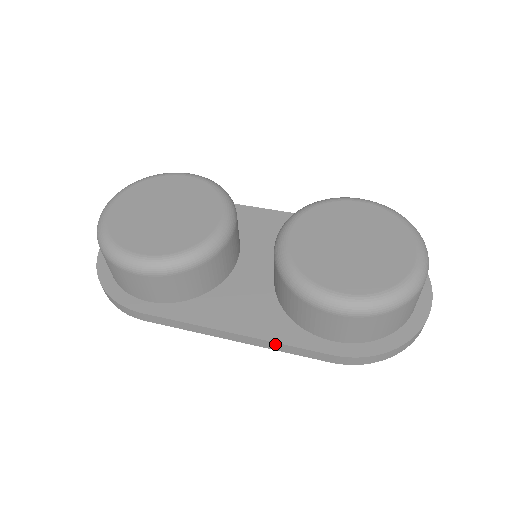
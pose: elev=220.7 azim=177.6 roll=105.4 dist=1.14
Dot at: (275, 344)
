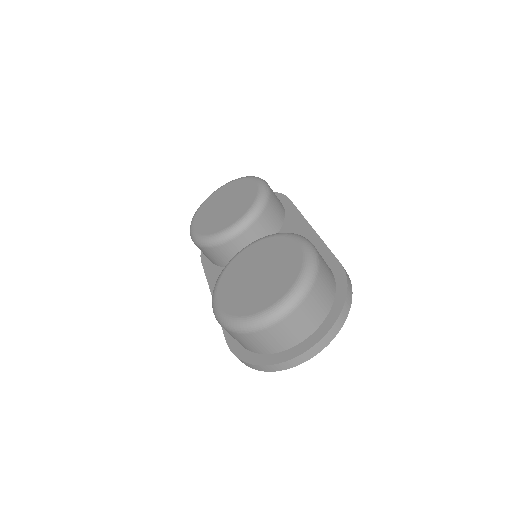
Dot at: occluded
